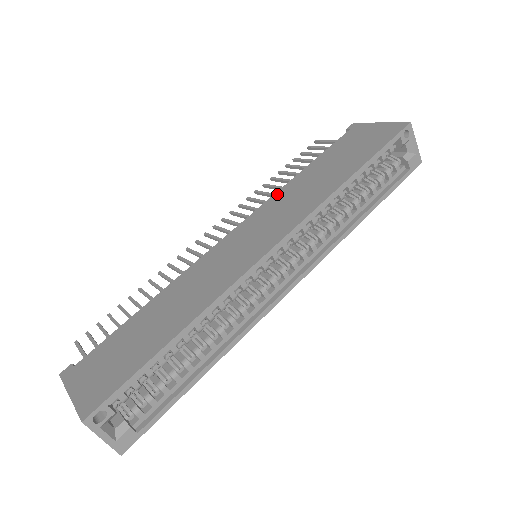
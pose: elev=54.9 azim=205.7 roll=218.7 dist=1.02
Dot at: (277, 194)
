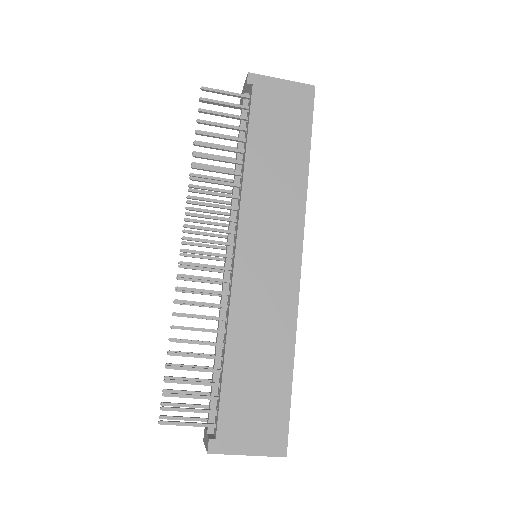
Dot at: (246, 191)
